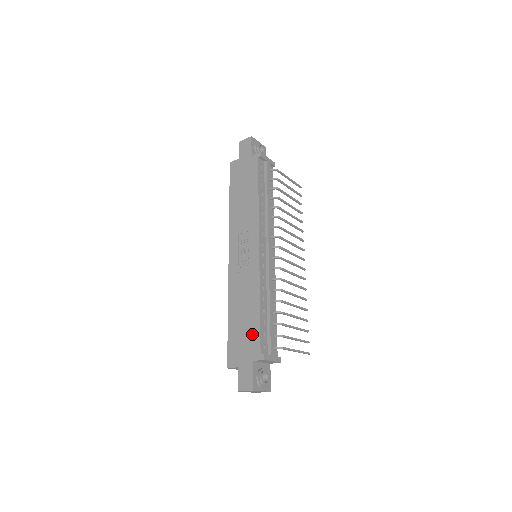
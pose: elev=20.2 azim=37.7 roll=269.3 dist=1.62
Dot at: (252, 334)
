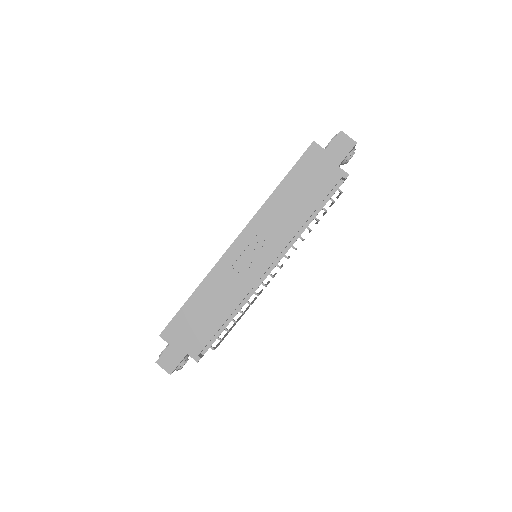
Dot at: (203, 333)
